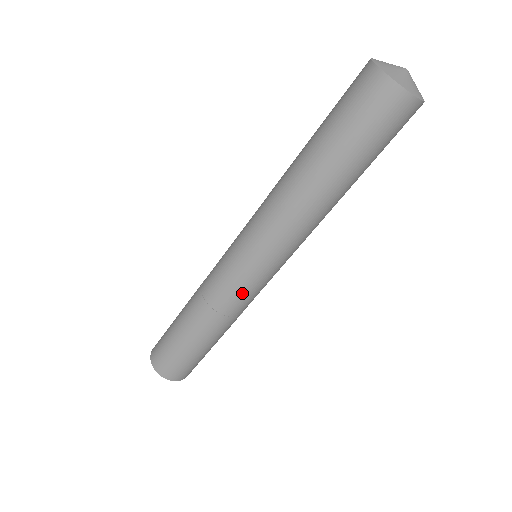
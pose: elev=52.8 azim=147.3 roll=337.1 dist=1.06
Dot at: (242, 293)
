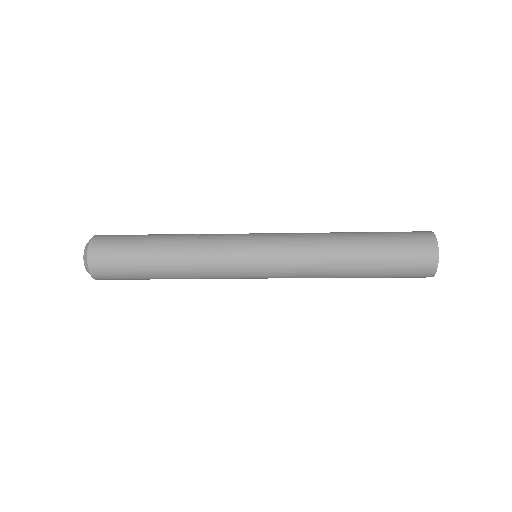
Dot at: occluded
